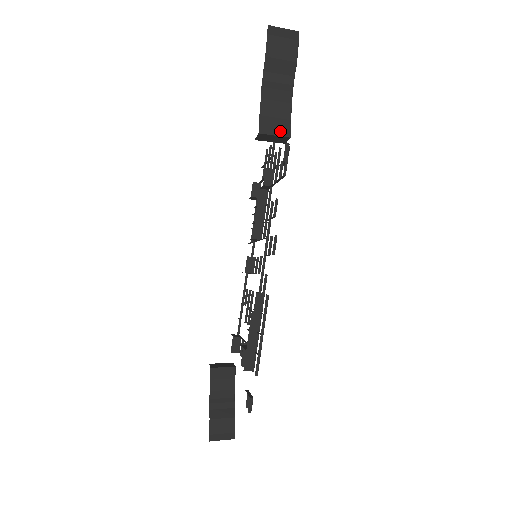
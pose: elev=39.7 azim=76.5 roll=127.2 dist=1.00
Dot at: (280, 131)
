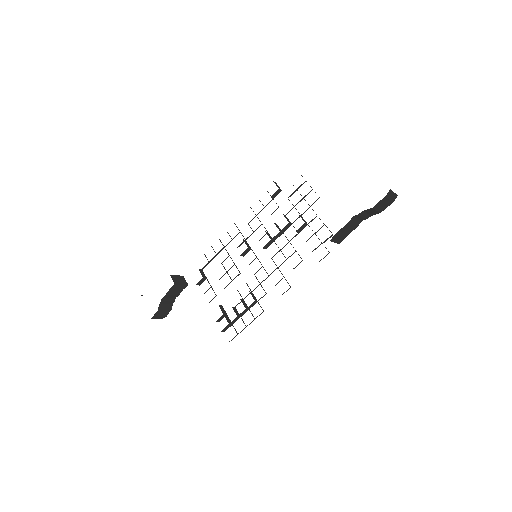
Dot at: (339, 240)
